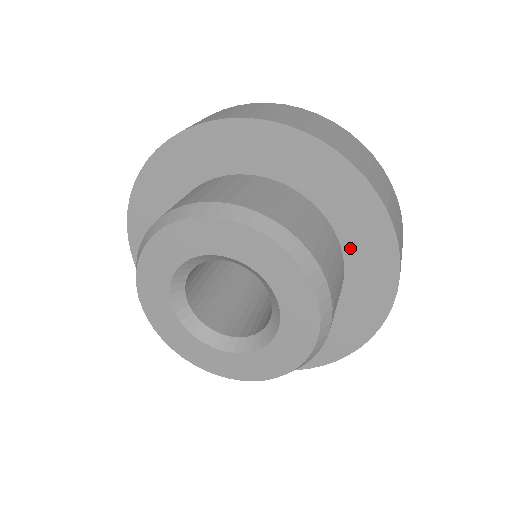
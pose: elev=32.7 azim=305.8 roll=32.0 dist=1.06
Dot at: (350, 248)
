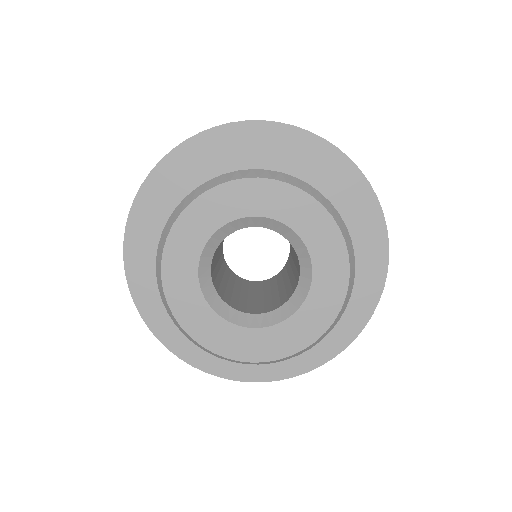
Dot at: occluded
